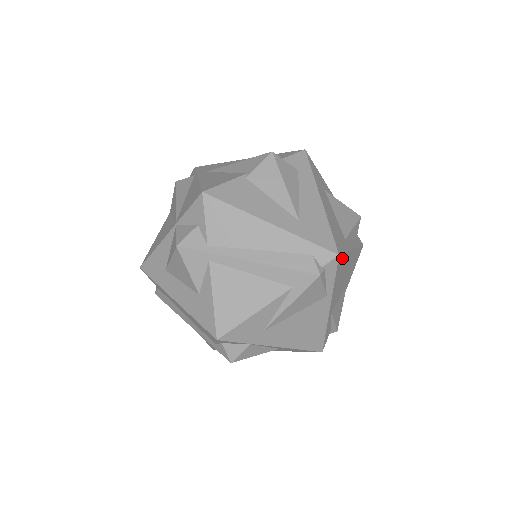
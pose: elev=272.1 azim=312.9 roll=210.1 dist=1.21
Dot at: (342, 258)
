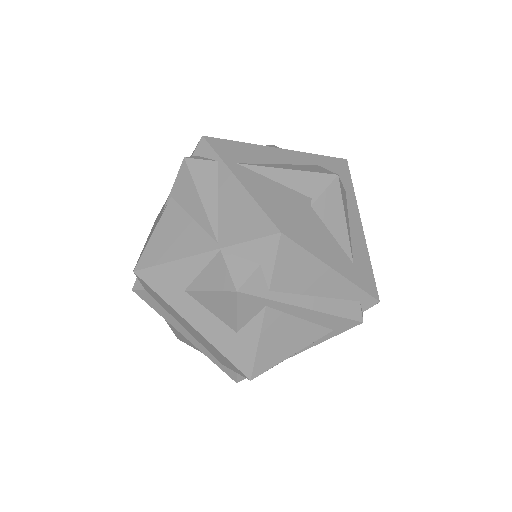
Dot at: occluded
